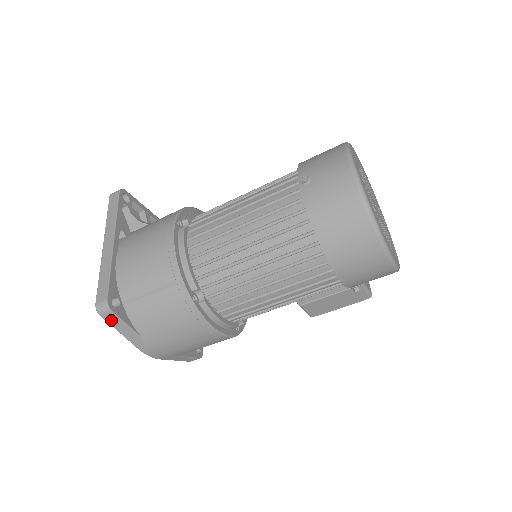
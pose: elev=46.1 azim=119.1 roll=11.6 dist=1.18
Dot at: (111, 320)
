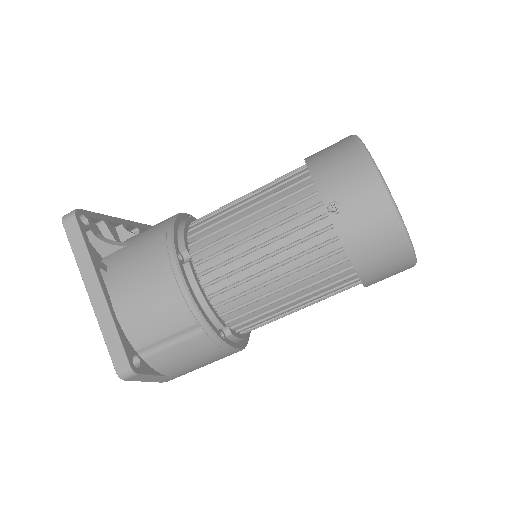
Dot at: (136, 379)
